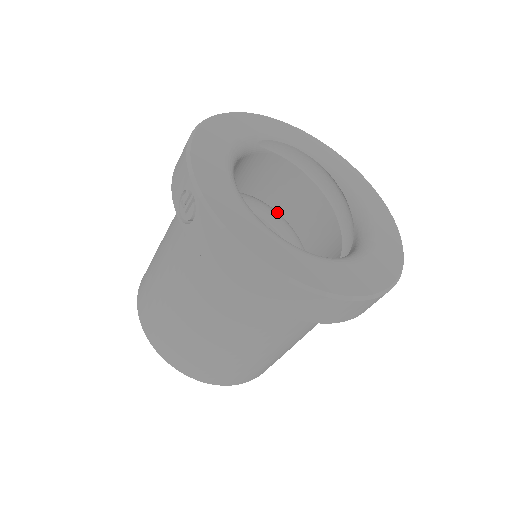
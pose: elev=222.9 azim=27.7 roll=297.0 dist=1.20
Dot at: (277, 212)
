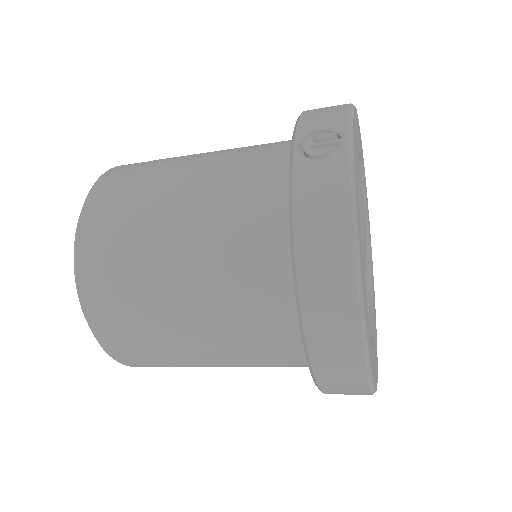
Dot at: occluded
